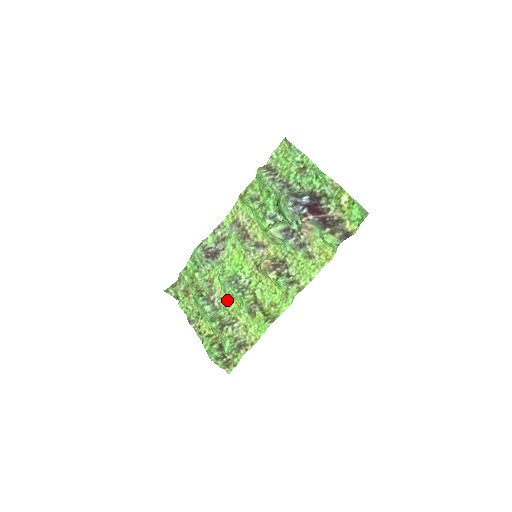
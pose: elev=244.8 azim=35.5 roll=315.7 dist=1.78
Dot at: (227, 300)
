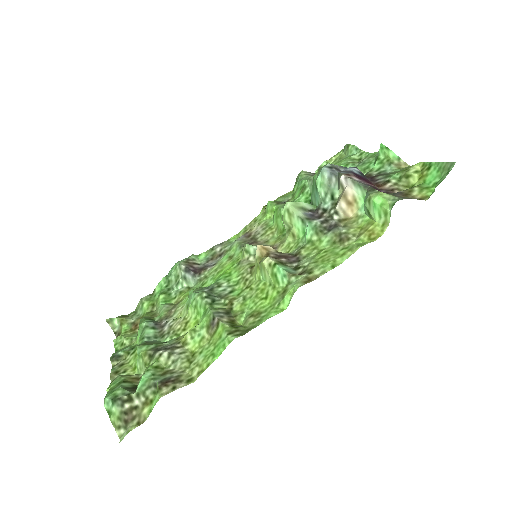
Dot at: (185, 320)
